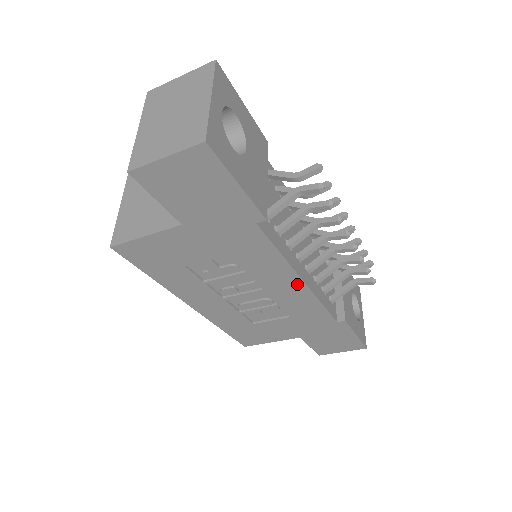
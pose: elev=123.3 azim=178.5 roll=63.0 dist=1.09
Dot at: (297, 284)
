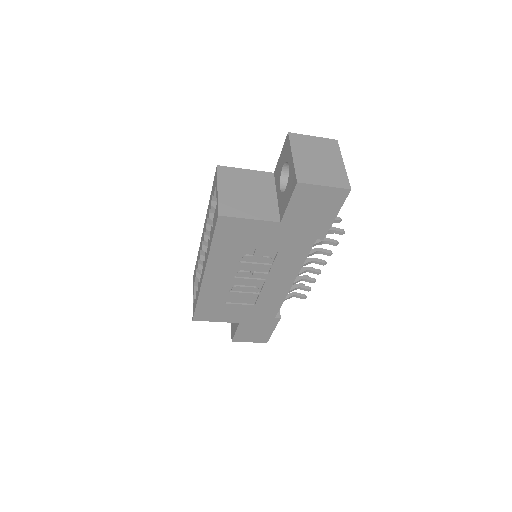
Dot at: (288, 283)
